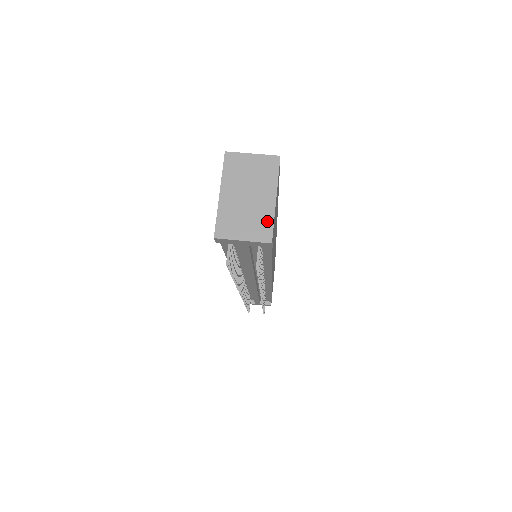
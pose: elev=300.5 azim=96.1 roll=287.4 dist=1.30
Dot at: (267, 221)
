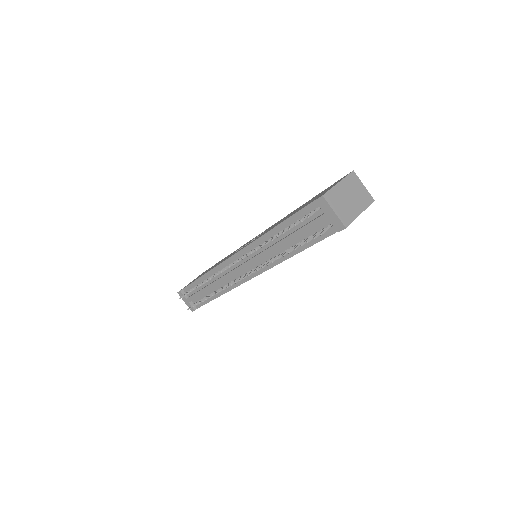
Dot at: (351, 217)
